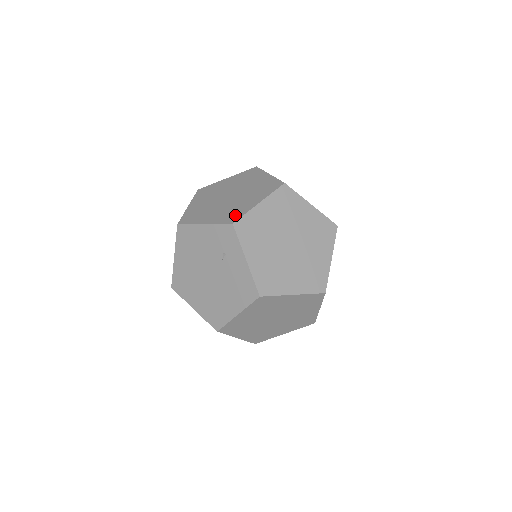
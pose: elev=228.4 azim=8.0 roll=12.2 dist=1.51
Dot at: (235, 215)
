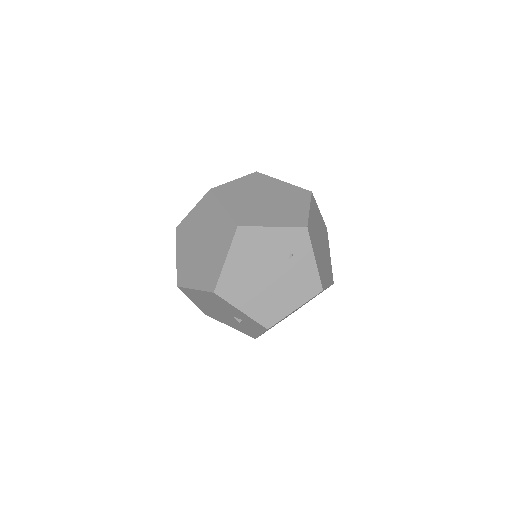
Dot at: (299, 219)
